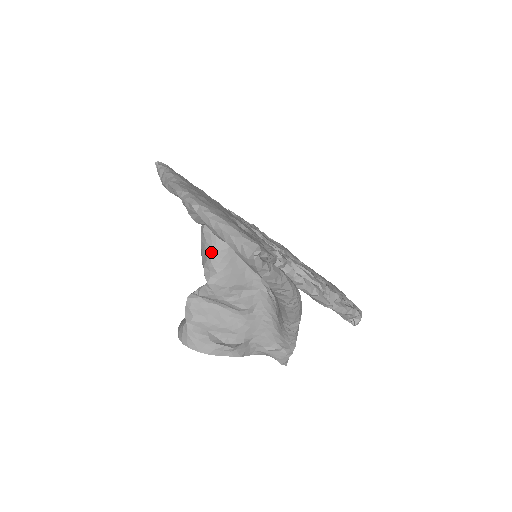
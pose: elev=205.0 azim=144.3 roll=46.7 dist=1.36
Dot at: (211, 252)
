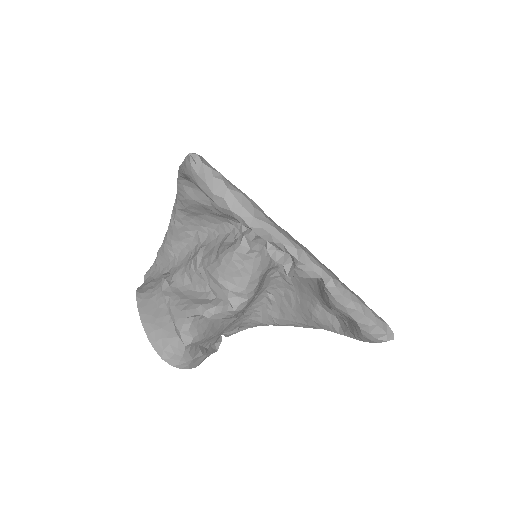
Dot at: (249, 279)
